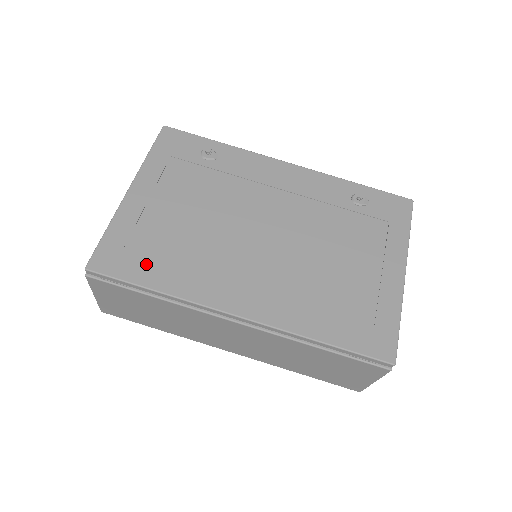
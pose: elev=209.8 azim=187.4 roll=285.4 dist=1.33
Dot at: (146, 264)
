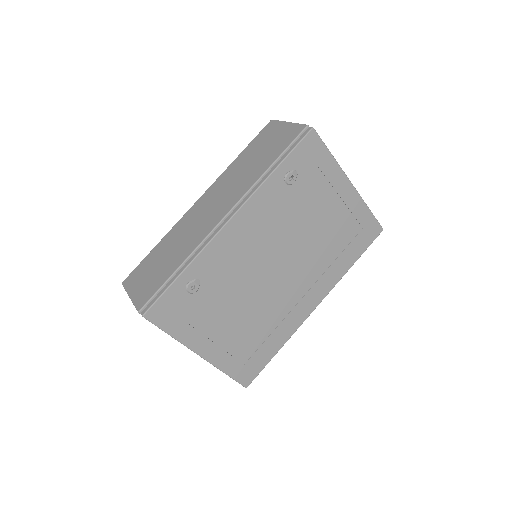
Dot at: (261, 353)
